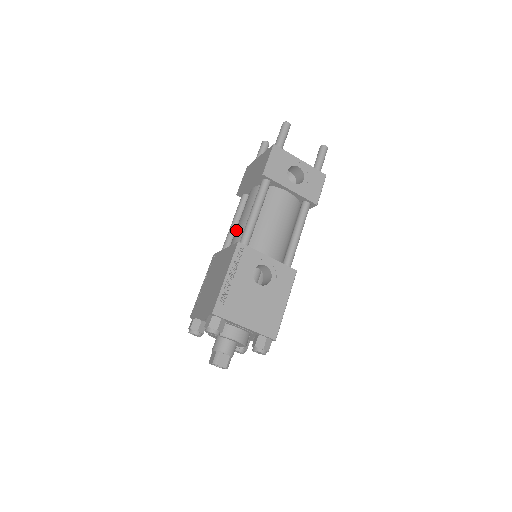
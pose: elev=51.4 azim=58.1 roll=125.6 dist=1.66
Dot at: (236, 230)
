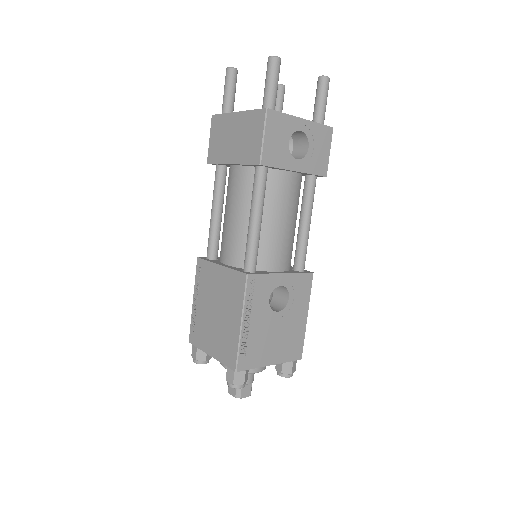
Dot at: (227, 233)
